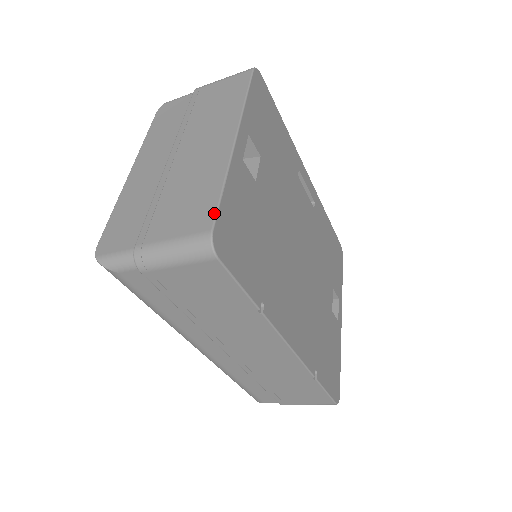
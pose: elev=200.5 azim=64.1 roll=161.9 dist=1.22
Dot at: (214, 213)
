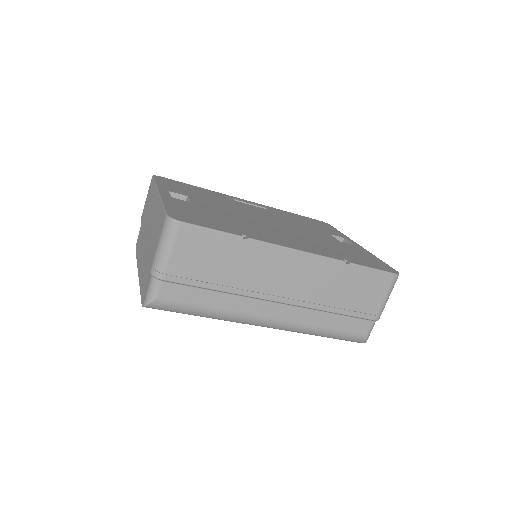
Dot at: (164, 212)
